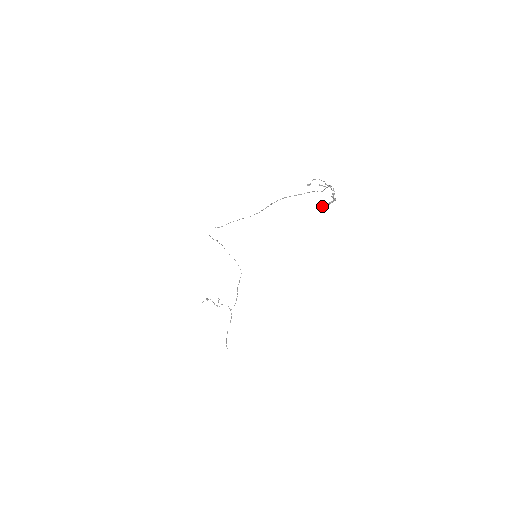
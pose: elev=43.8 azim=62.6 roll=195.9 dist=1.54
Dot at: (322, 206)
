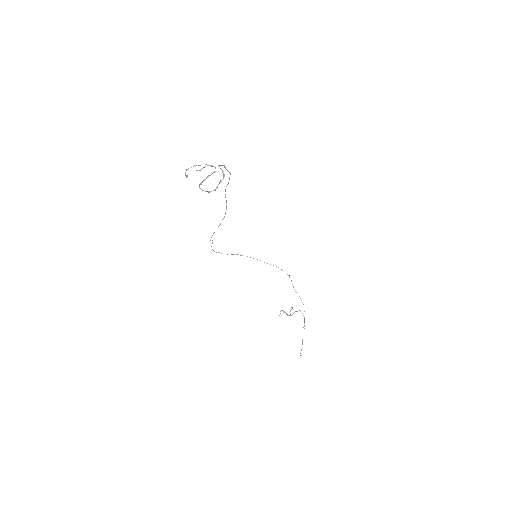
Dot at: (201, 189)
